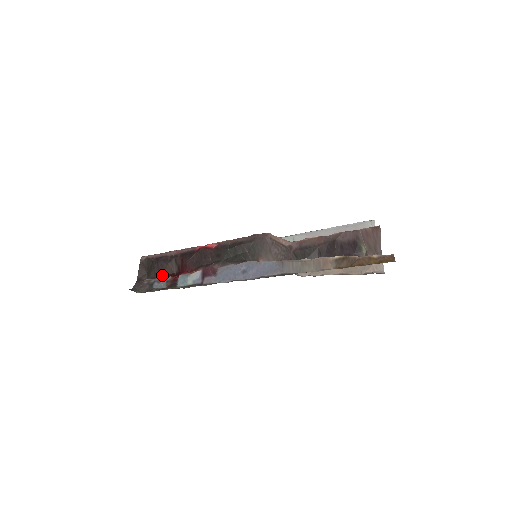
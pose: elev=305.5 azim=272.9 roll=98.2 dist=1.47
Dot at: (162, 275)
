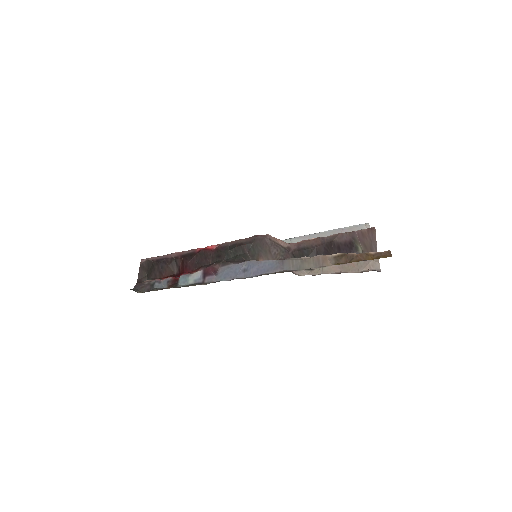
Dot at: (162, 276)
